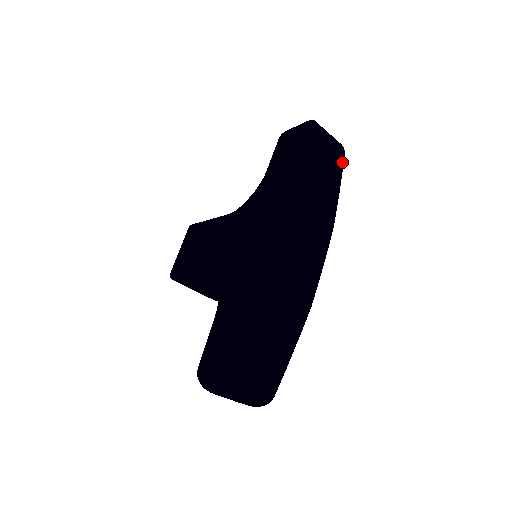
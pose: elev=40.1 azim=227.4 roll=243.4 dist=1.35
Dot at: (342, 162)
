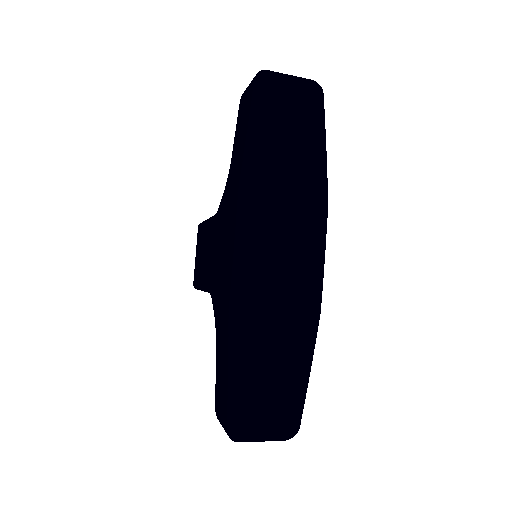
Dot at: (320, 108)
